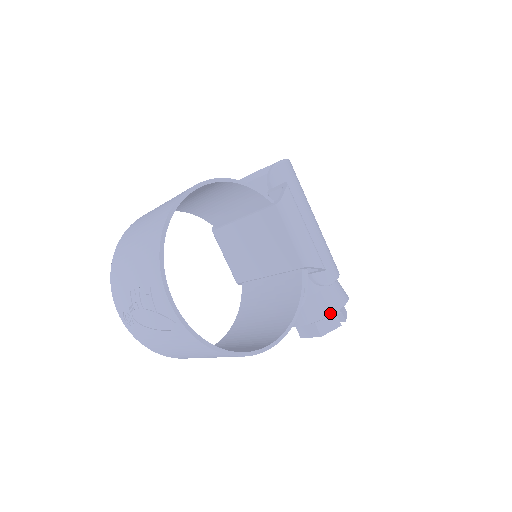
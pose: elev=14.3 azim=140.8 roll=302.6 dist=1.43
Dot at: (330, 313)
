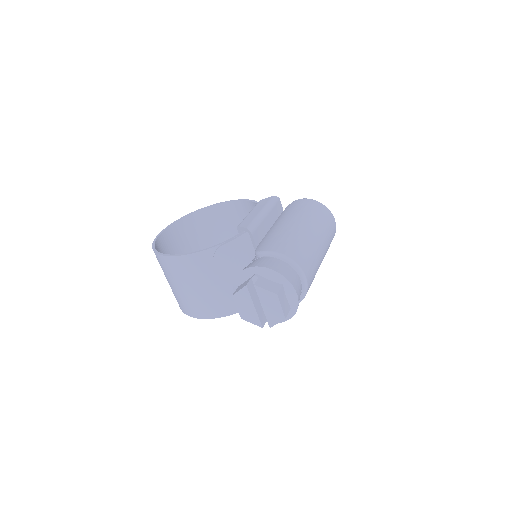
Dot at: (242, 270)
